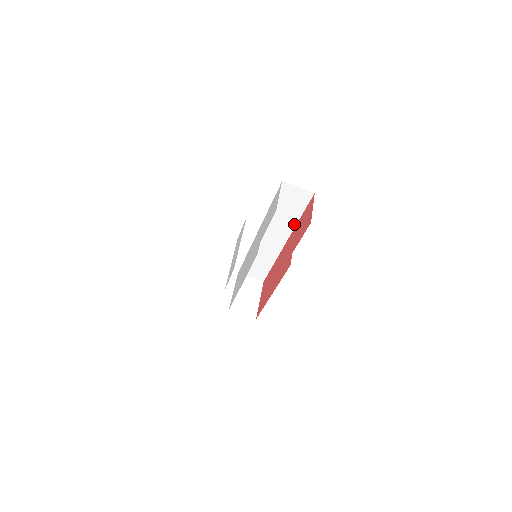
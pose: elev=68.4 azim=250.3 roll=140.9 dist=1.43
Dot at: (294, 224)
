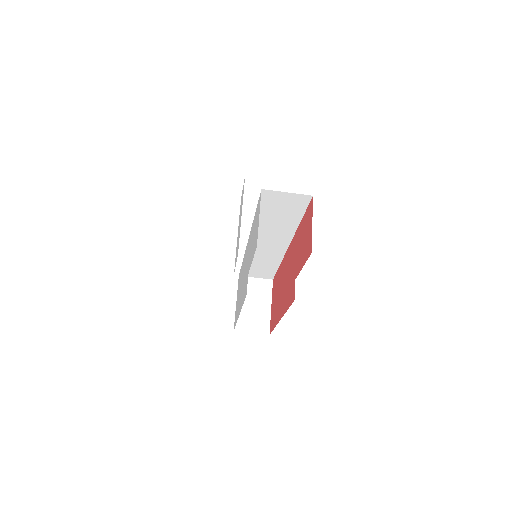
Dot at: (294, 229)
